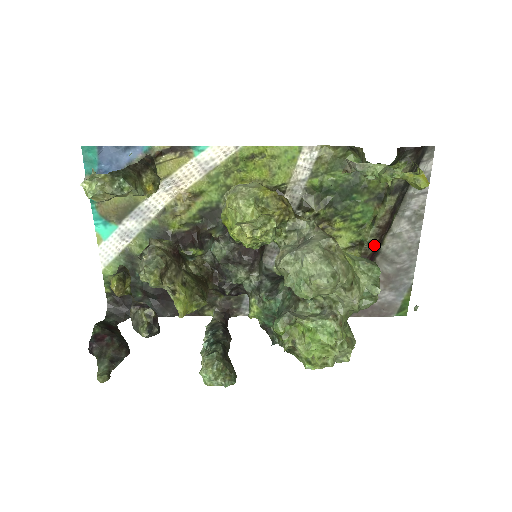
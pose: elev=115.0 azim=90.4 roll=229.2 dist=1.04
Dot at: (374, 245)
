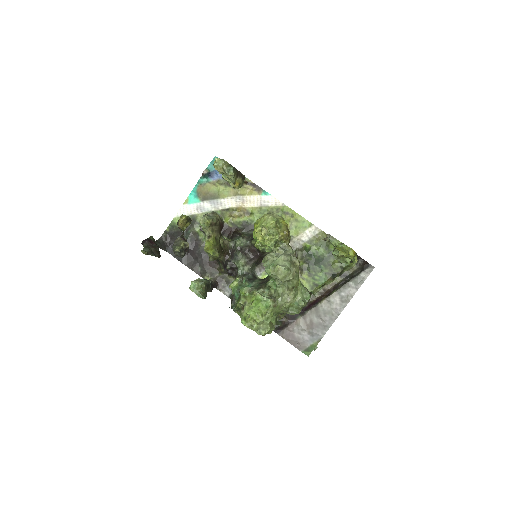
Dot at: (316, 298)
